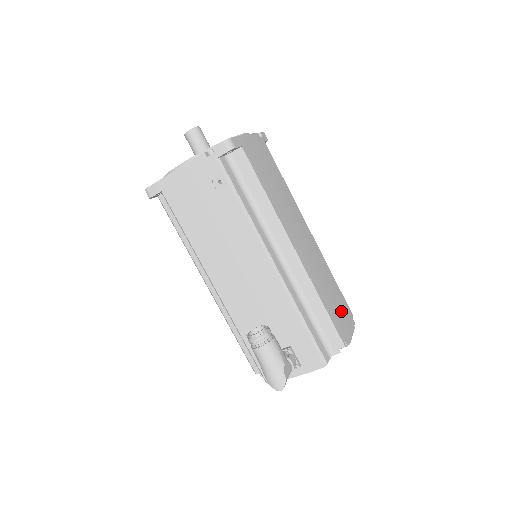
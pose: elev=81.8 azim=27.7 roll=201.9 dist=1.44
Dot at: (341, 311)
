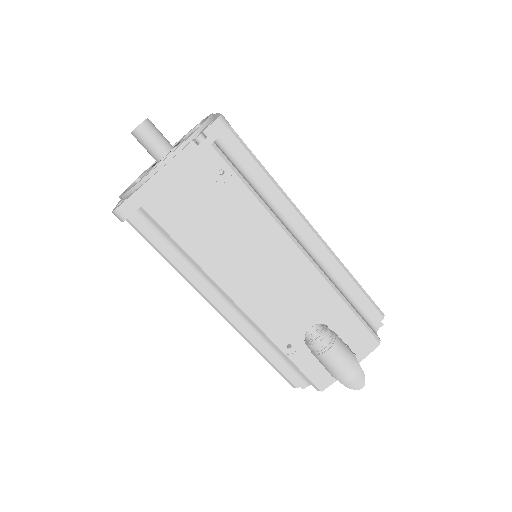
Dot at: occluded
